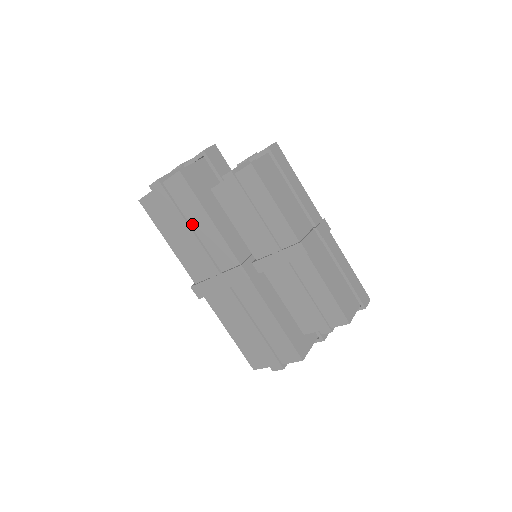
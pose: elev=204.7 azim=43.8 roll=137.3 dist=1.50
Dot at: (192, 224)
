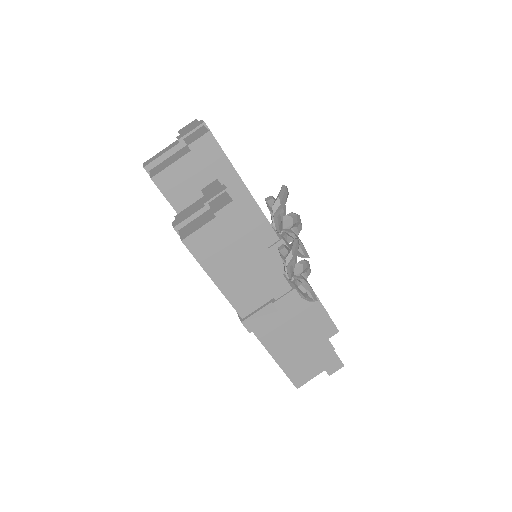
Dot at: occluded
